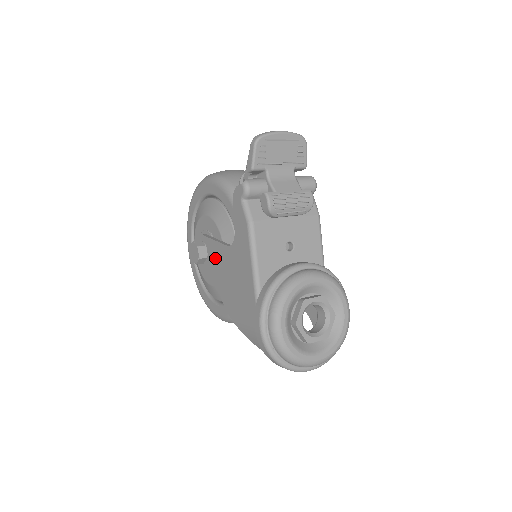
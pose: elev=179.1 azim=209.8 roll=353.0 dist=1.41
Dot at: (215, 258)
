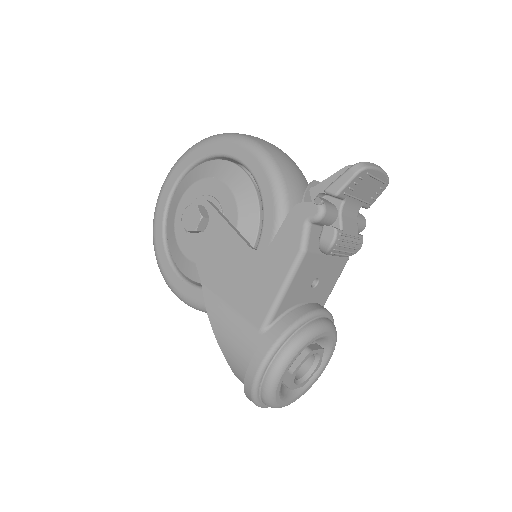
Dot at: (218, 242)
